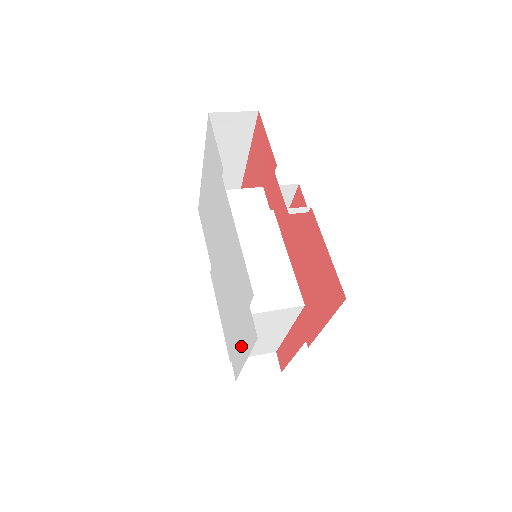
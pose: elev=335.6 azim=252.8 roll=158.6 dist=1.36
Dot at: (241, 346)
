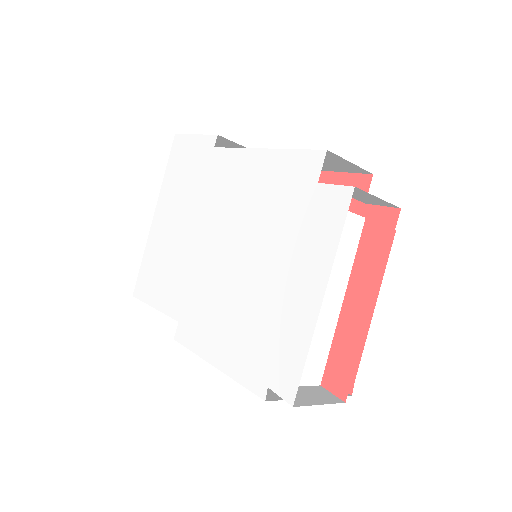
Dot at: (303, 289)
